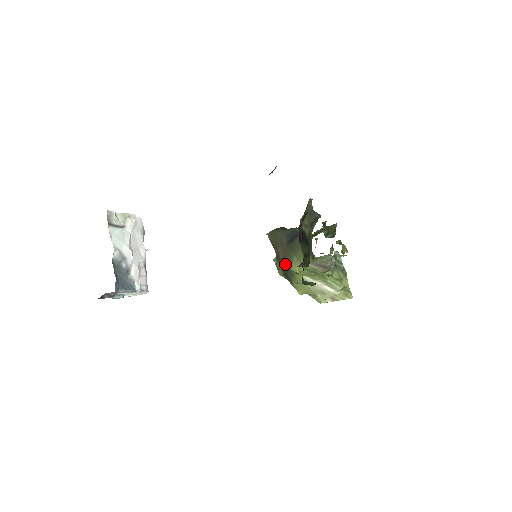
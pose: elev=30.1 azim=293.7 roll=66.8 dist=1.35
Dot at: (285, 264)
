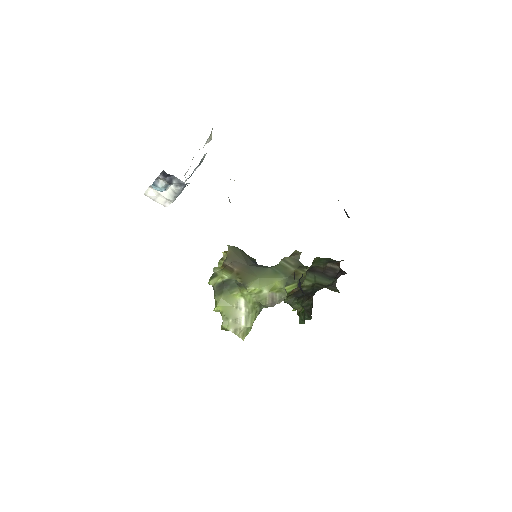
Dot at: (242, 278)
